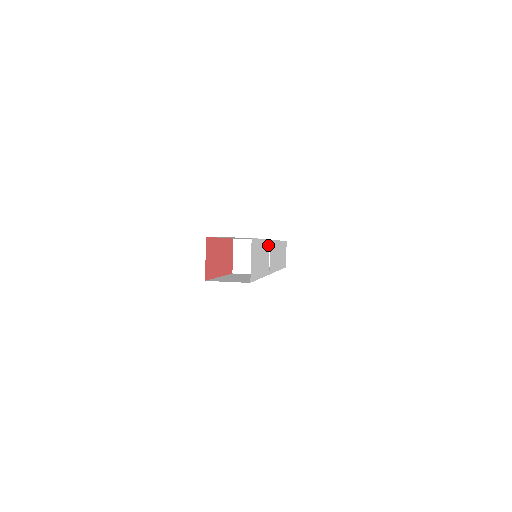
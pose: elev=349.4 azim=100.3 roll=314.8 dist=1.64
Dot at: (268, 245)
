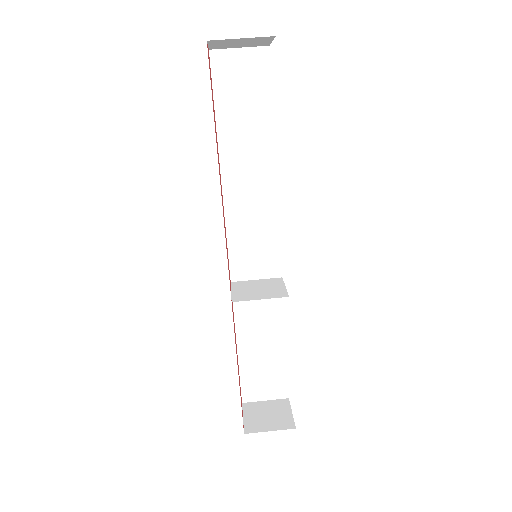
Dot at: occluded
